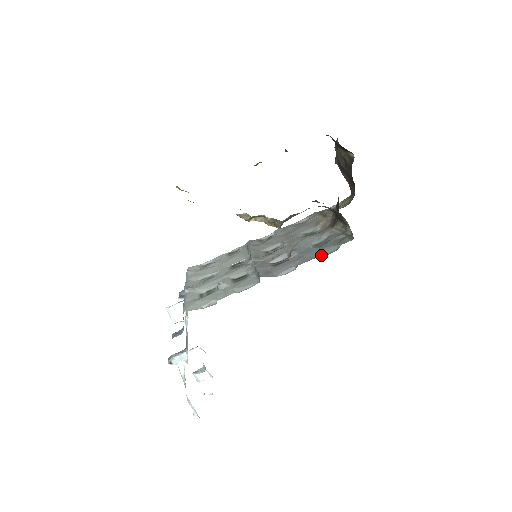
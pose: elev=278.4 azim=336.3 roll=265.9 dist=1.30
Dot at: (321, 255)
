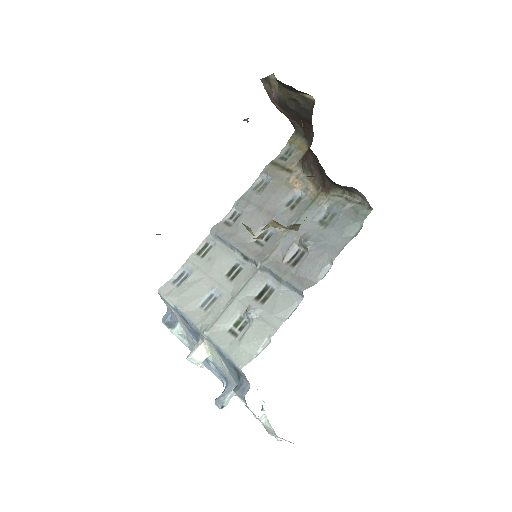
Dot at: (349, 240)
